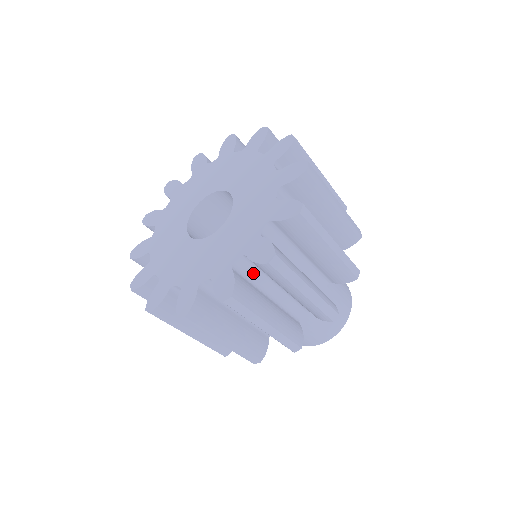
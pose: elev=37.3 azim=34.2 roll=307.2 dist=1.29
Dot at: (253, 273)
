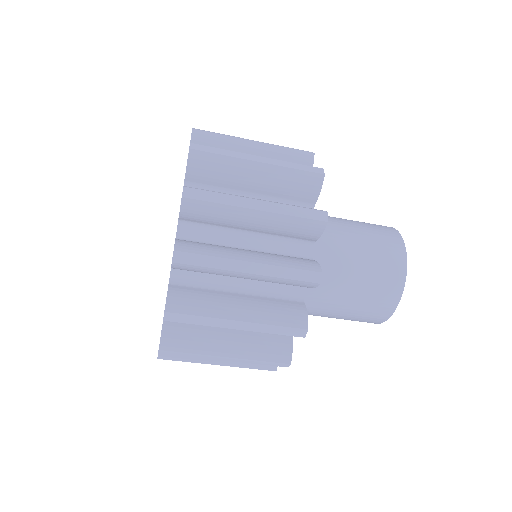
Dot at: occluded
